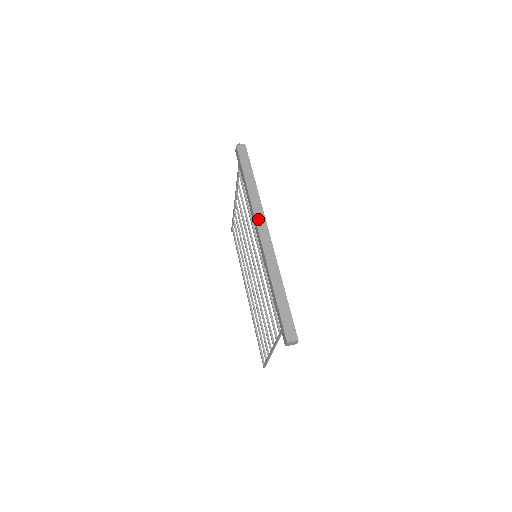
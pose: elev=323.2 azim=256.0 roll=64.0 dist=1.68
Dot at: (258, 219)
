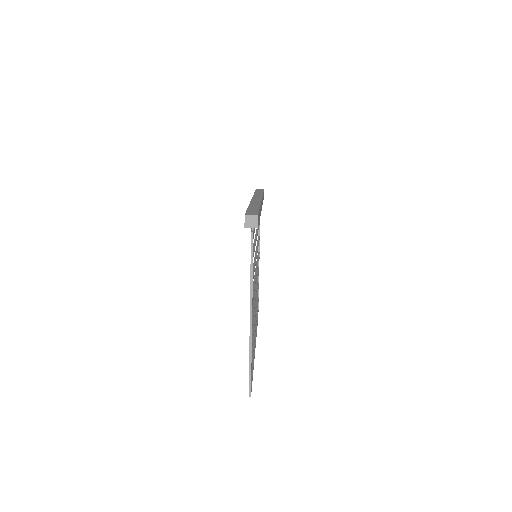
Dot at: (255, 197)
